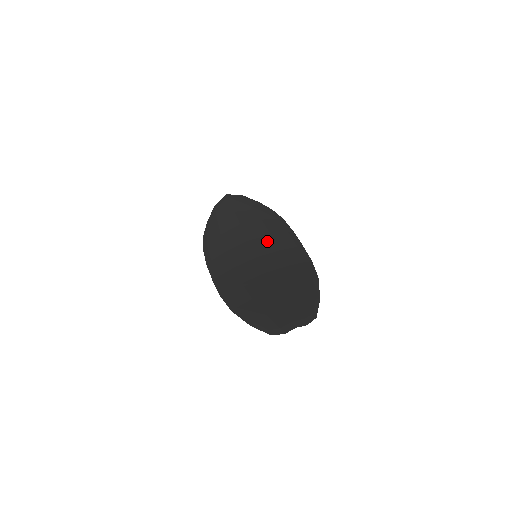
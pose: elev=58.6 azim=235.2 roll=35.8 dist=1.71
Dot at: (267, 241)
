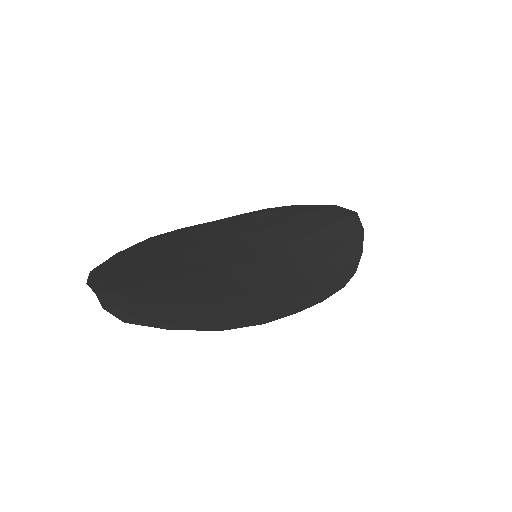
Dot at: (290, 268)
